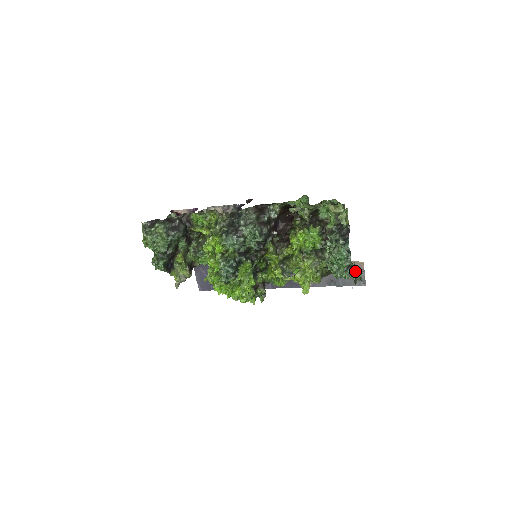
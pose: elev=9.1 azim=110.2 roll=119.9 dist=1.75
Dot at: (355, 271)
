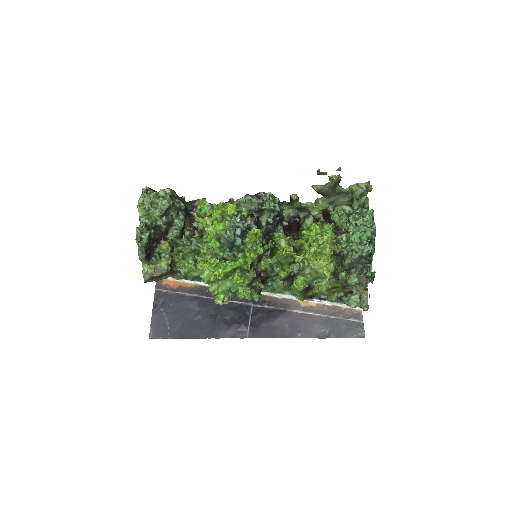
Dot at: (371, 266)
